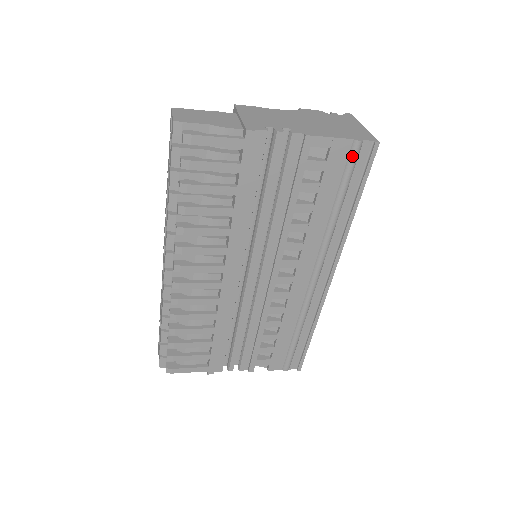
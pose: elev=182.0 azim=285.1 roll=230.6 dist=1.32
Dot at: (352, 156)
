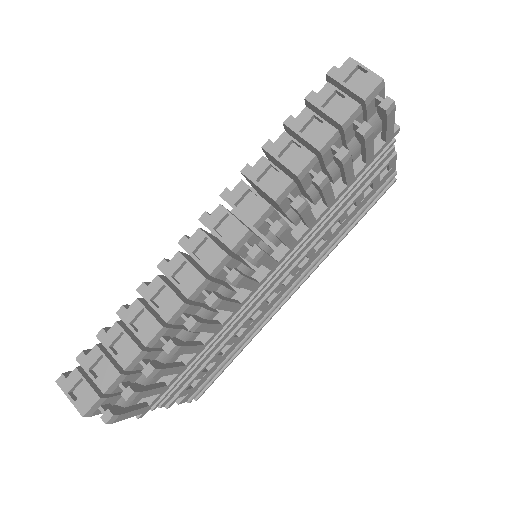
Dot at: (387, 184)
